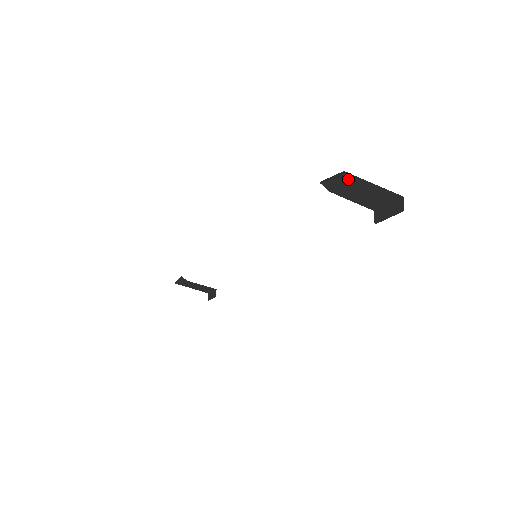
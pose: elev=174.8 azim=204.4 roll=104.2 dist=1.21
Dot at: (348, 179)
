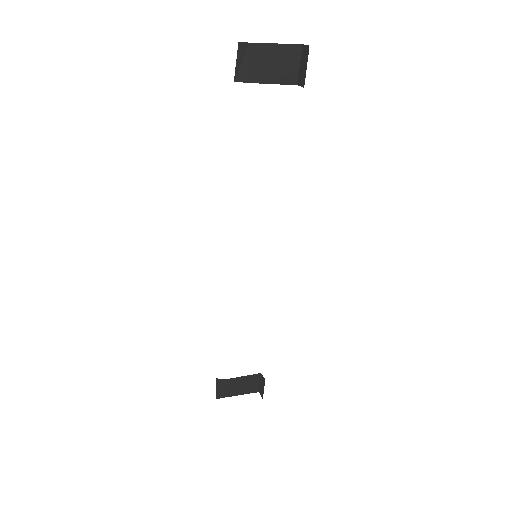
Dot at: (249, 52)
